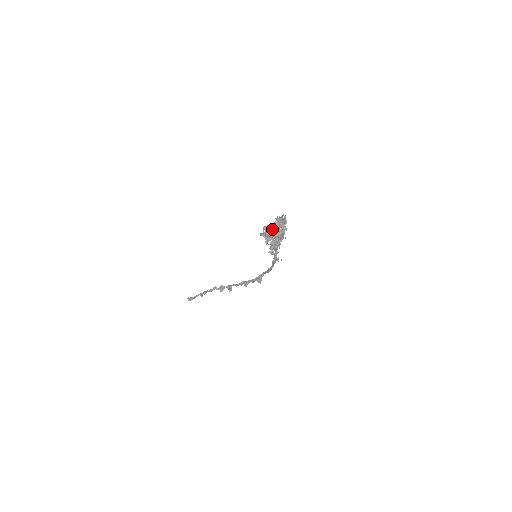
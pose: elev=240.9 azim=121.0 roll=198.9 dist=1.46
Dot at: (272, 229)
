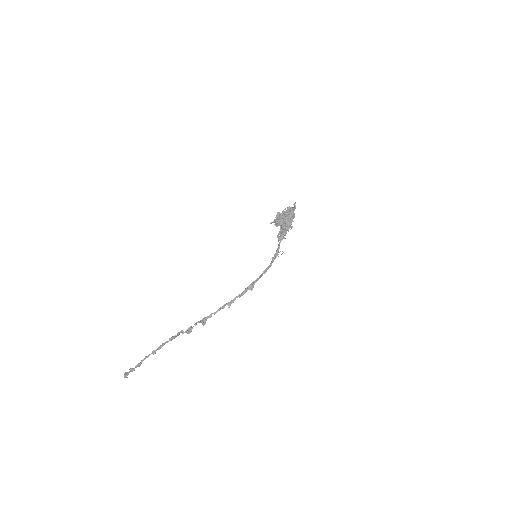
Dot at: (286, 211)
